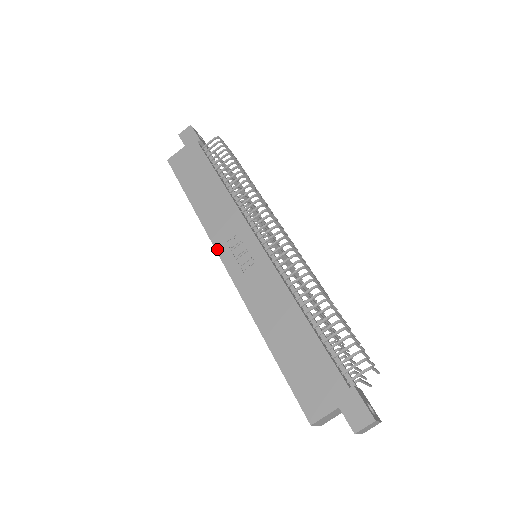
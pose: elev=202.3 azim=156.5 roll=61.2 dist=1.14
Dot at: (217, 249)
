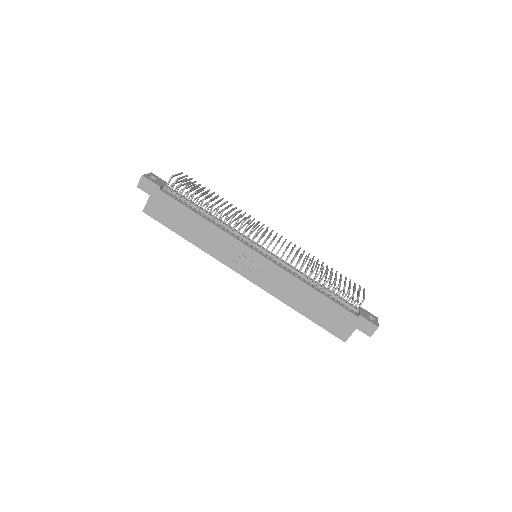
Dot at: (230, 267)
